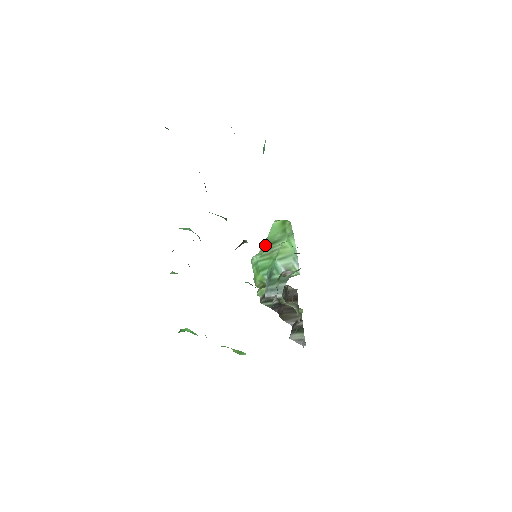
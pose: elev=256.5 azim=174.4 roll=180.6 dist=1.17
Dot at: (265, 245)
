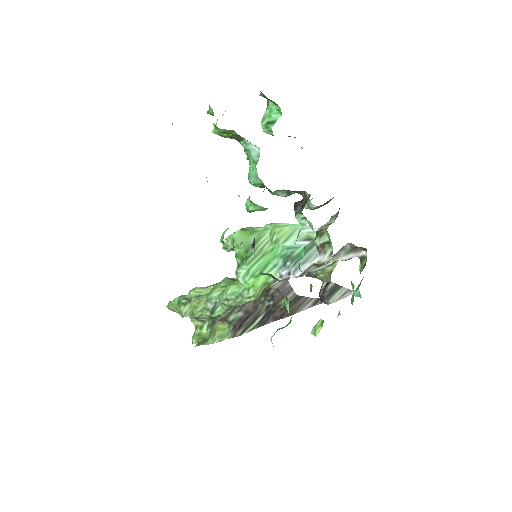
Dot at: (192, 295)
